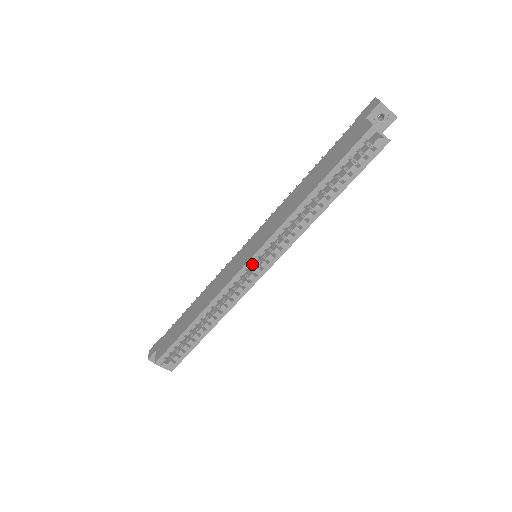
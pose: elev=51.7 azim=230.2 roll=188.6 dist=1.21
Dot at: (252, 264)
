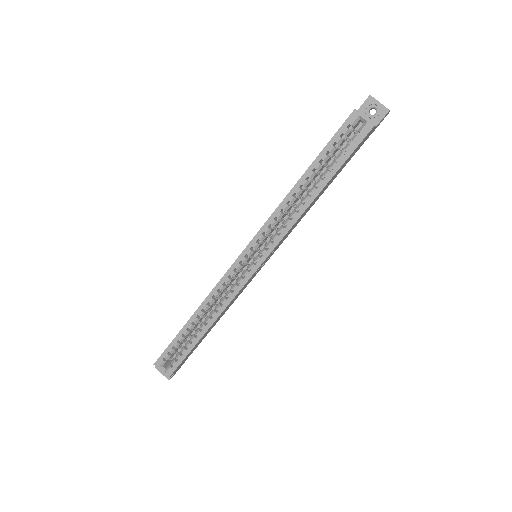
Dot at: (245, 257)
